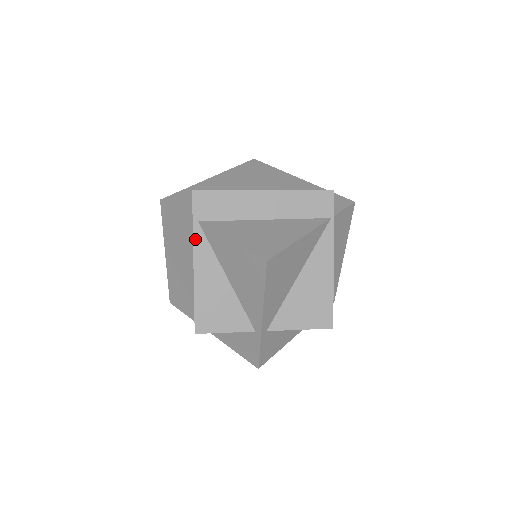
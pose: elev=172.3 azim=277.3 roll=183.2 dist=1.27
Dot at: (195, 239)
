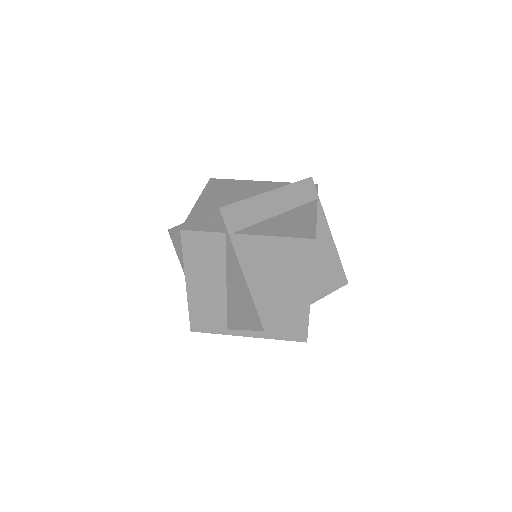
Dot at: (236, 249)
